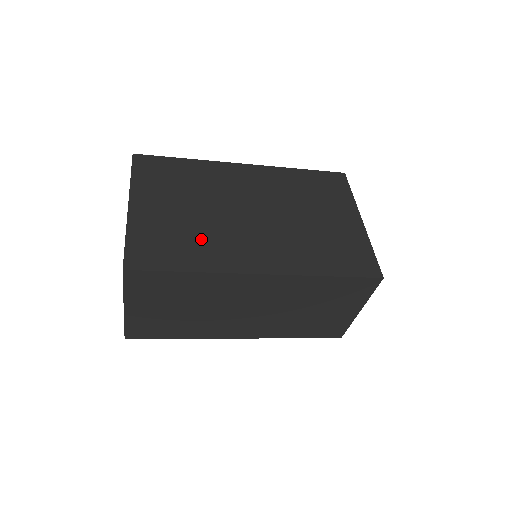
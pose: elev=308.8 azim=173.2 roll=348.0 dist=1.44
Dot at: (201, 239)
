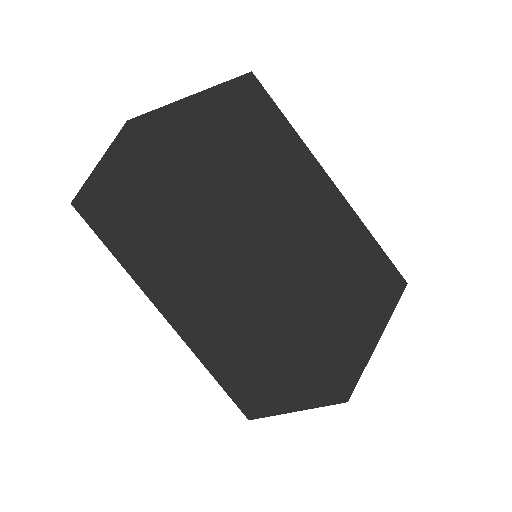
Dot at: (226, 182)
